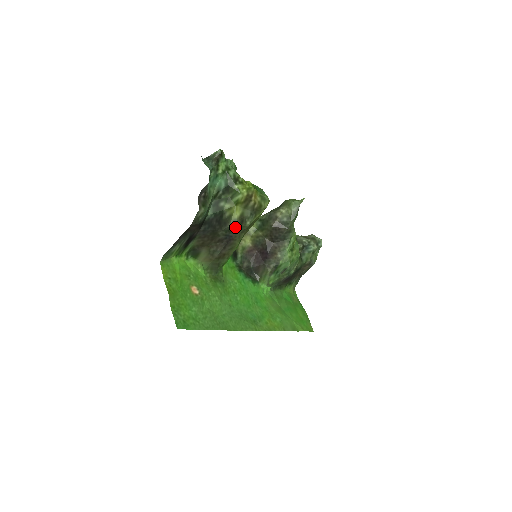
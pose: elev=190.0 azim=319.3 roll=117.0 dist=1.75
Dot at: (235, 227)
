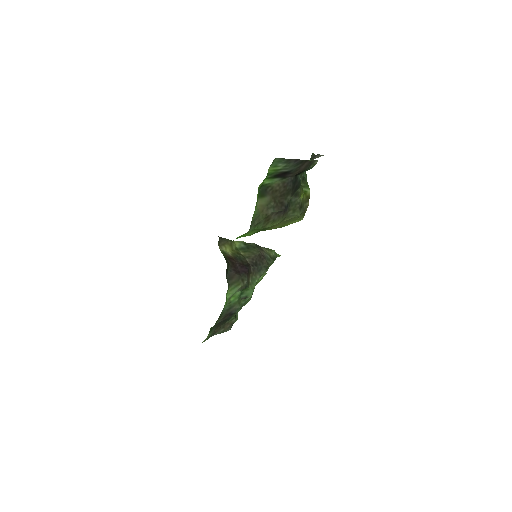
Dot at: (296, 205)
